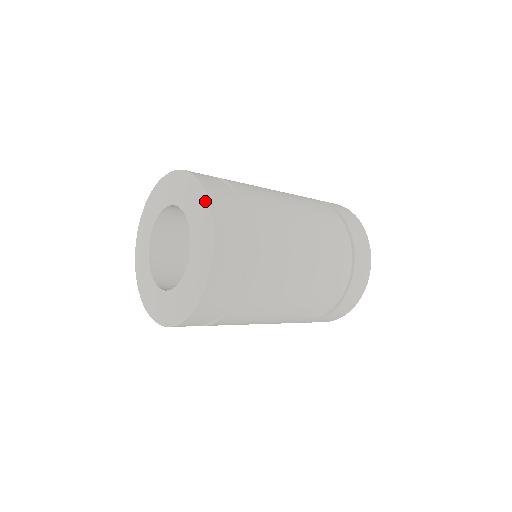
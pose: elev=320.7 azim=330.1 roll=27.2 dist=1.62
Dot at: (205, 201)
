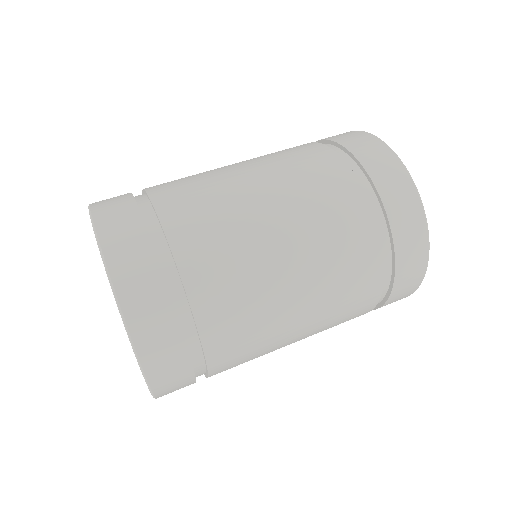
Dot at: occluded
